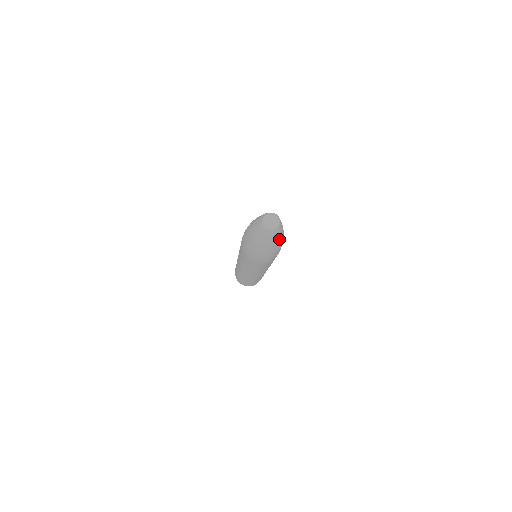
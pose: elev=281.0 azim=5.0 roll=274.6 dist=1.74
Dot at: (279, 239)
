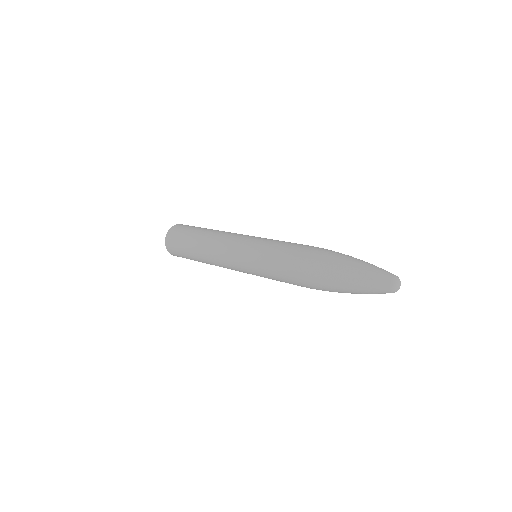
Dot at: occluded
